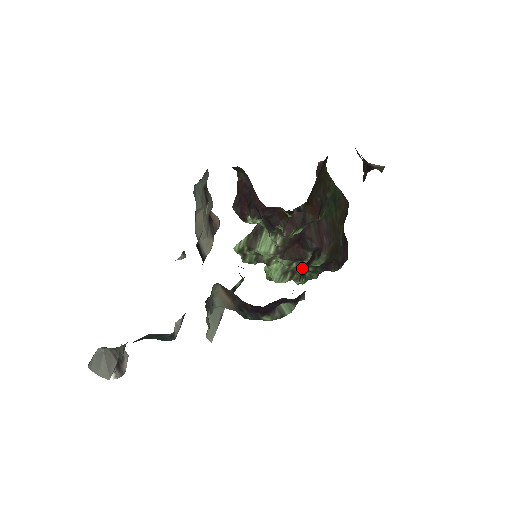
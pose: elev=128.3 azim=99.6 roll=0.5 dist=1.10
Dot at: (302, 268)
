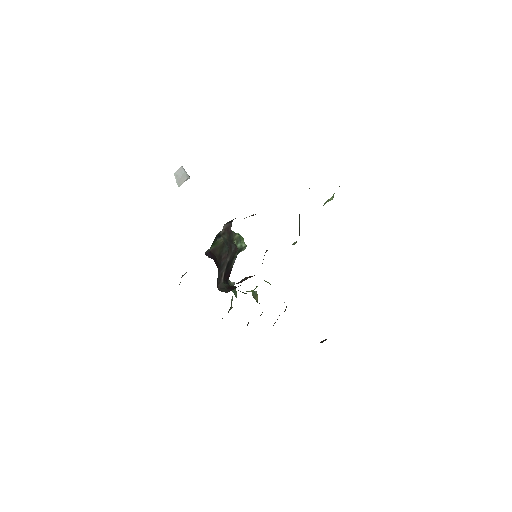
Dot at: occluded
